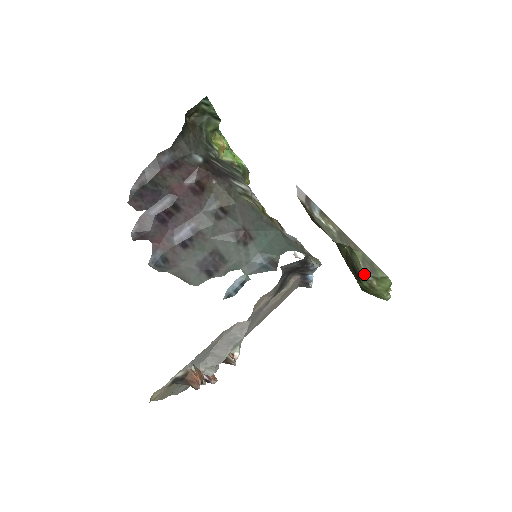
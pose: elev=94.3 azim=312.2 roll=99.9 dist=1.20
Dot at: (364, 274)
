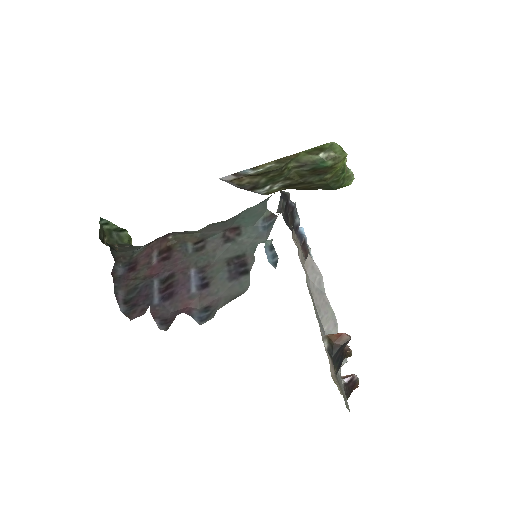
Dot at: (320, 157)
